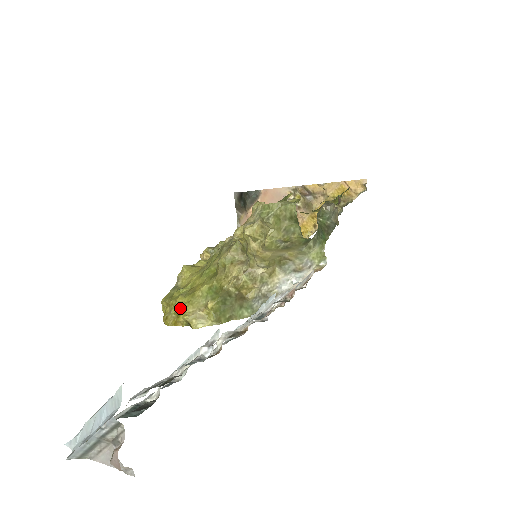
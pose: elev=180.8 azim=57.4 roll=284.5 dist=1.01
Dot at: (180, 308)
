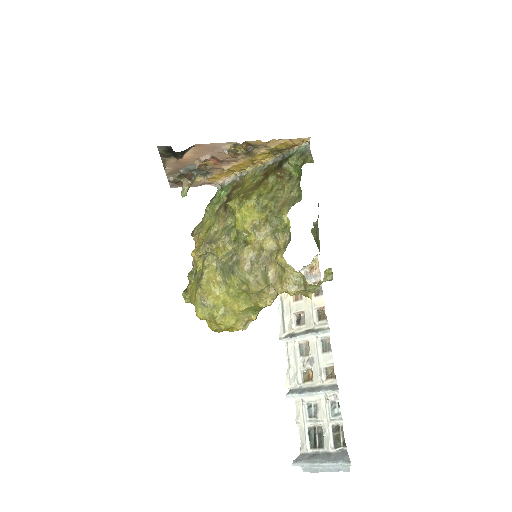
Dot at: (231, 327)
